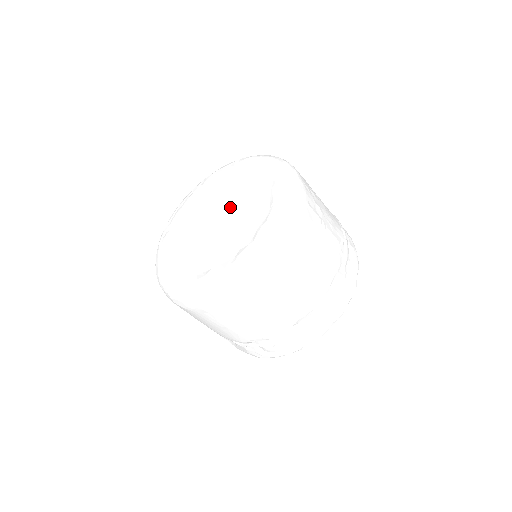
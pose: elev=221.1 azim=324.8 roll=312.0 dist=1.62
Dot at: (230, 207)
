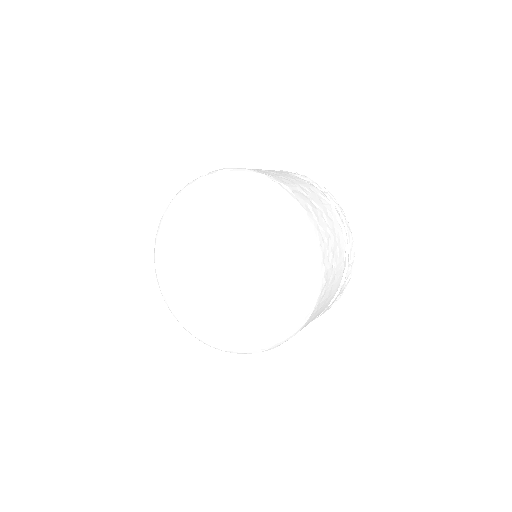
Dot at: (237, 254)
